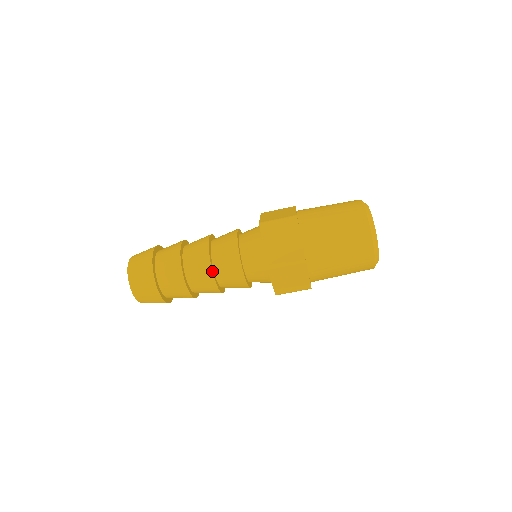
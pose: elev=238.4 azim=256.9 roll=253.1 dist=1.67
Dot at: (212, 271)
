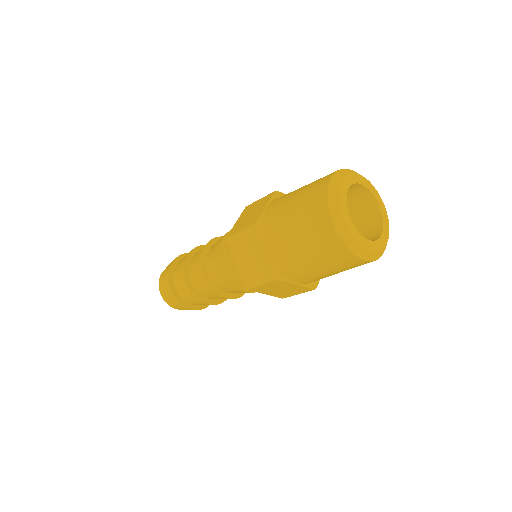
Dot at: occluded
